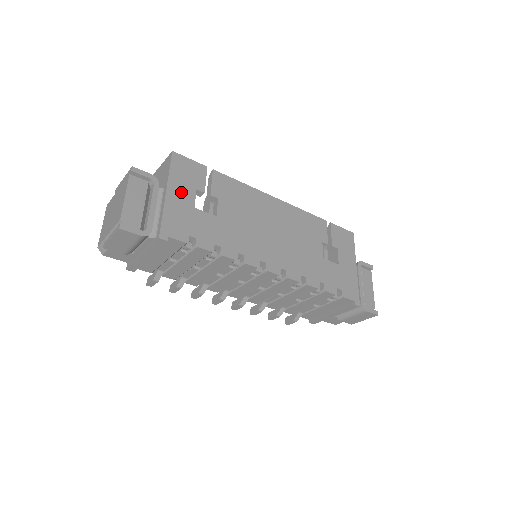
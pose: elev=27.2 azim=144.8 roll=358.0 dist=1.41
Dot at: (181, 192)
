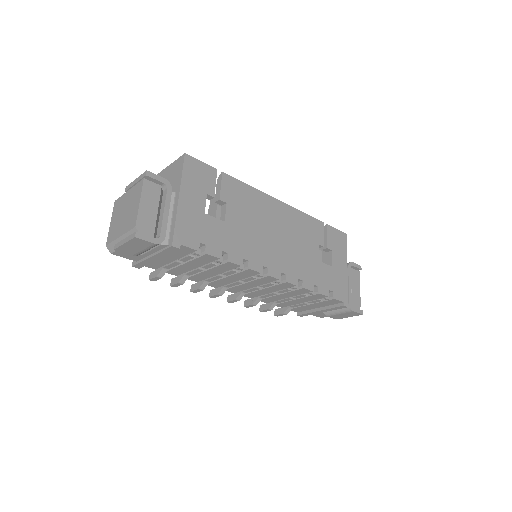
Dot at: (193, 197)
